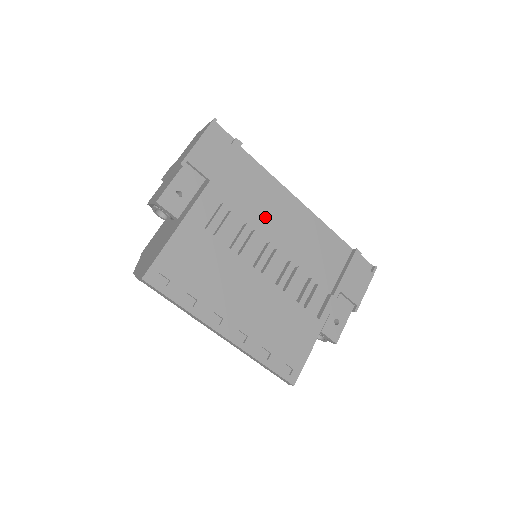
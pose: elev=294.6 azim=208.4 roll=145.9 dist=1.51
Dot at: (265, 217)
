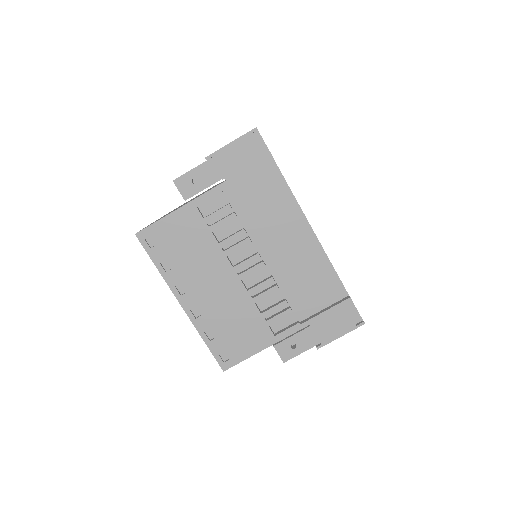
Dot at: (268, 230)
